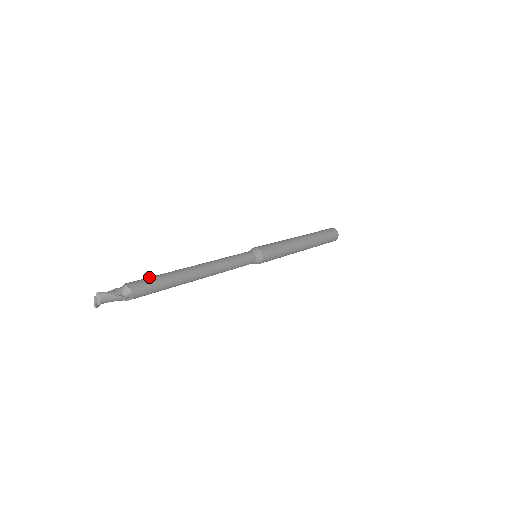
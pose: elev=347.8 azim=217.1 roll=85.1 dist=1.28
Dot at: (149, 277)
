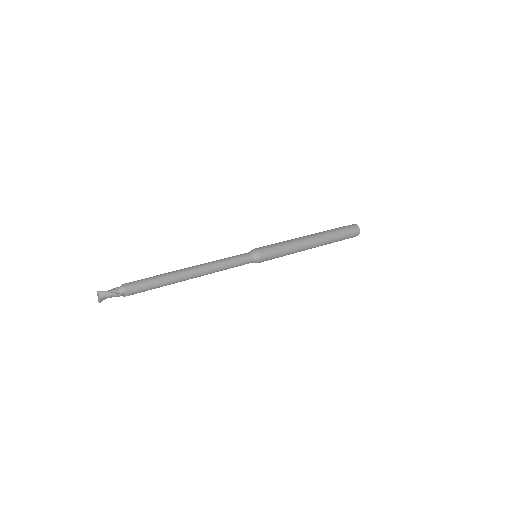
Dot at: occluded
